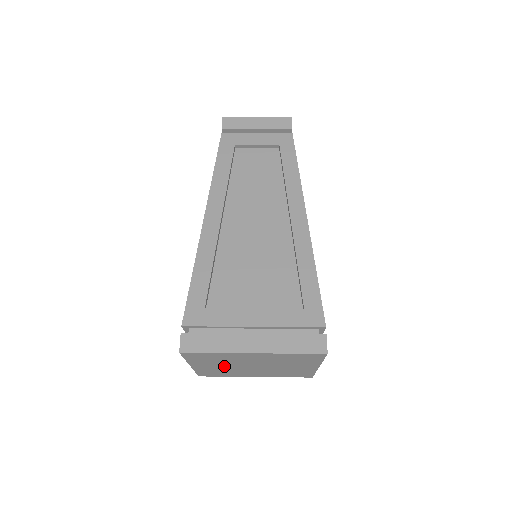
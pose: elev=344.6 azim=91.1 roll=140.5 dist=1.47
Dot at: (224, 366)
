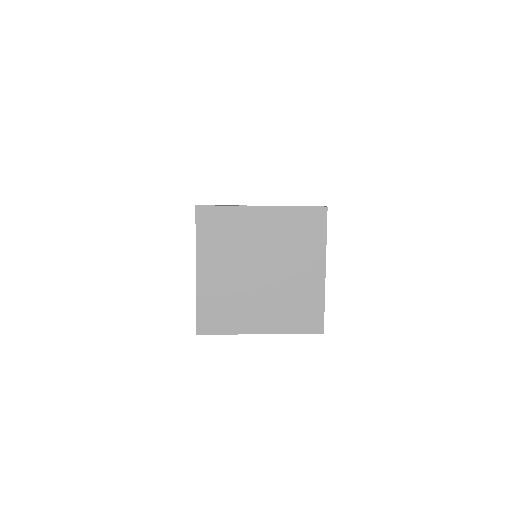
Dot at: (230, 271)
